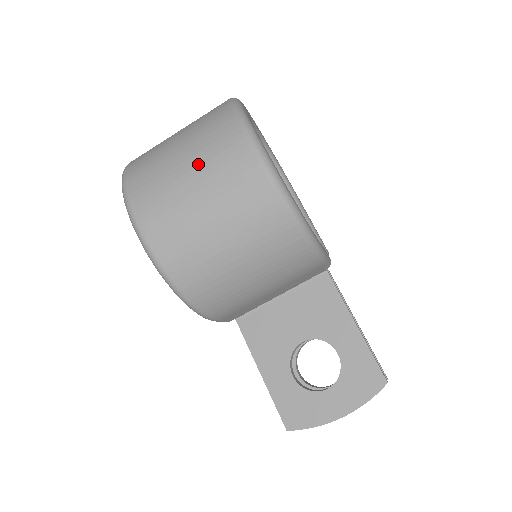
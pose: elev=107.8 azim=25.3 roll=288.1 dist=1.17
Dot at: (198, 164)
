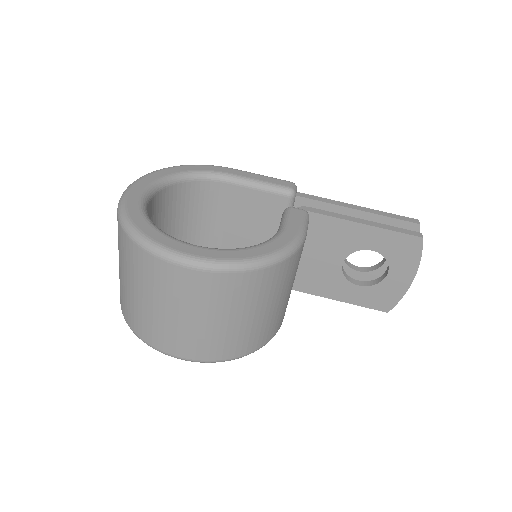
Dot at: (170, 303)
